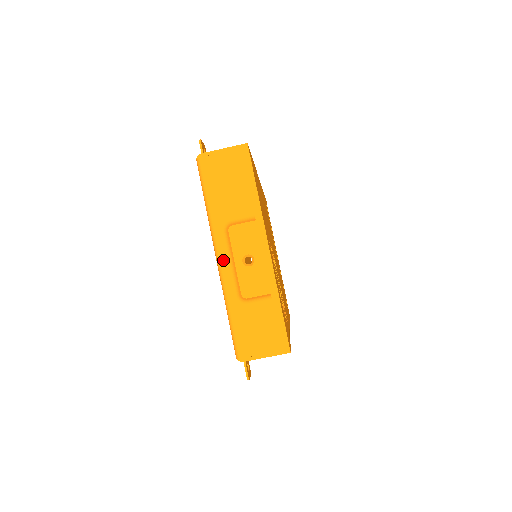
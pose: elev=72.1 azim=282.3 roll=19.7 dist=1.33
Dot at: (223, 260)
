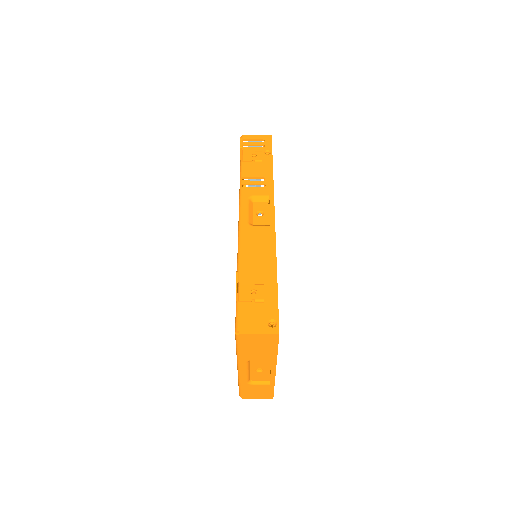
Dot at: (242, 372)
